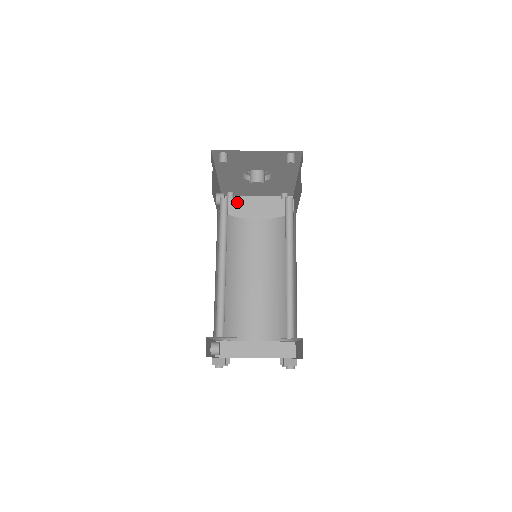
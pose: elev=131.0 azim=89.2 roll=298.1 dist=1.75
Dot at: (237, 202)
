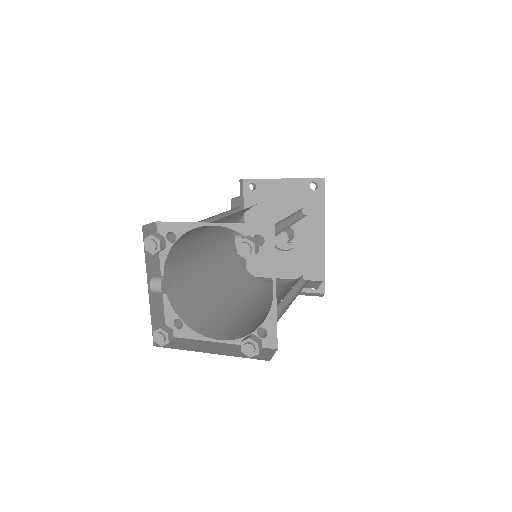
Dot at: (260, 278)
